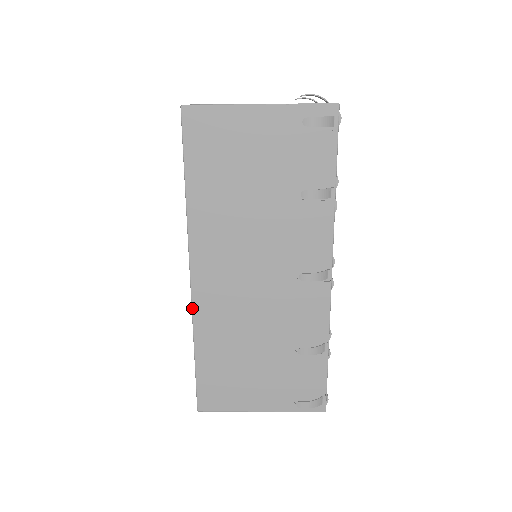
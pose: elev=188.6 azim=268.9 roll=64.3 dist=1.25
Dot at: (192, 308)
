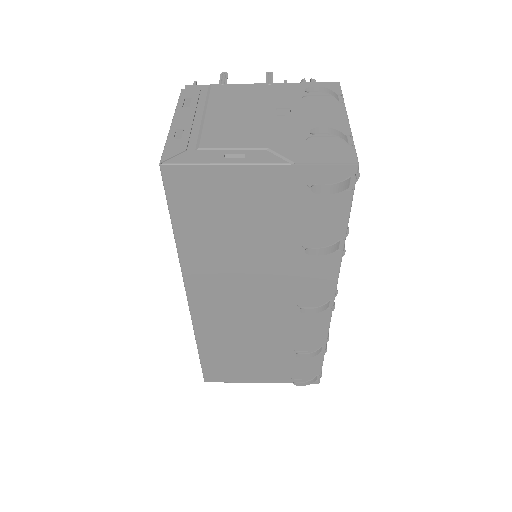
Dot at: (193, 324)
